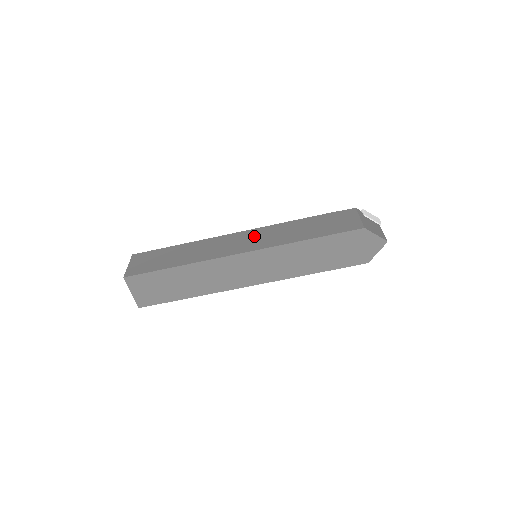
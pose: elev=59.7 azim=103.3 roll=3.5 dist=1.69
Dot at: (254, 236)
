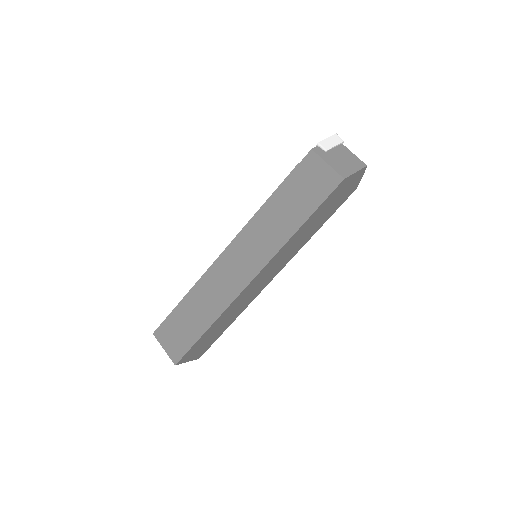
Dot at: (244, 249)
